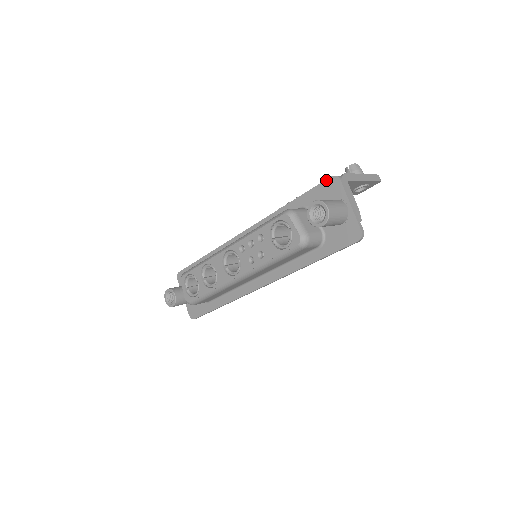
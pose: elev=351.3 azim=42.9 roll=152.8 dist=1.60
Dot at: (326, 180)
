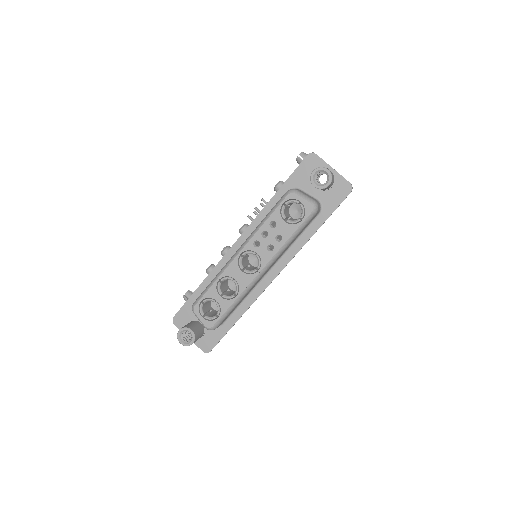
Dot at: (304, 160)
